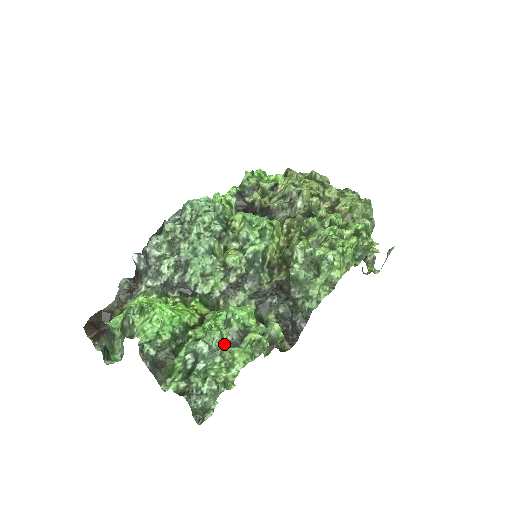
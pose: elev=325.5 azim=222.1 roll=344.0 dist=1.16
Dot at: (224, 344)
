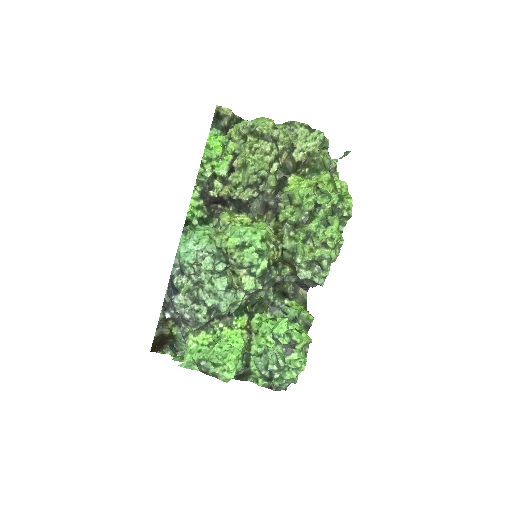
Dot at: (284, 356)
